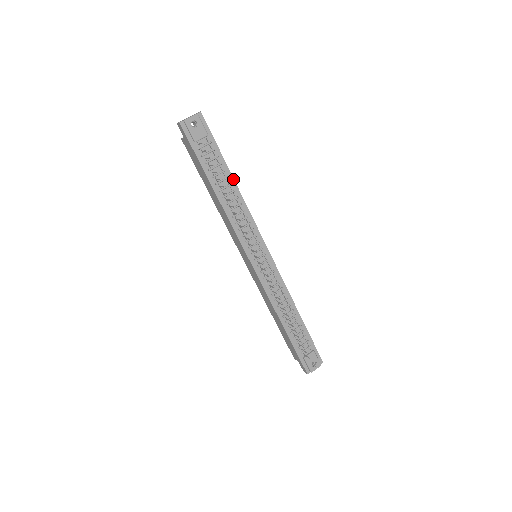
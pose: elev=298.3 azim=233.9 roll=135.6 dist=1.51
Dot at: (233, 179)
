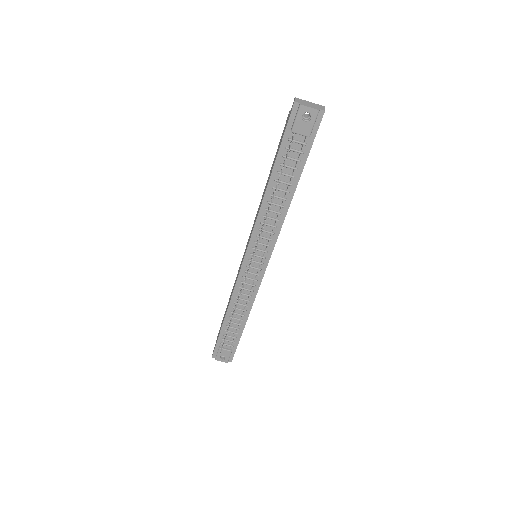
Dot at: (295, 190)
